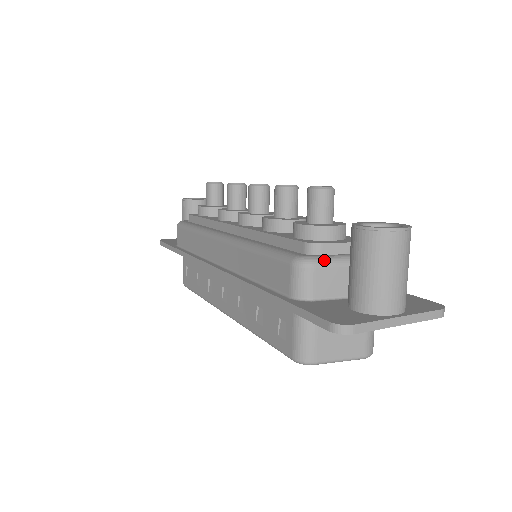
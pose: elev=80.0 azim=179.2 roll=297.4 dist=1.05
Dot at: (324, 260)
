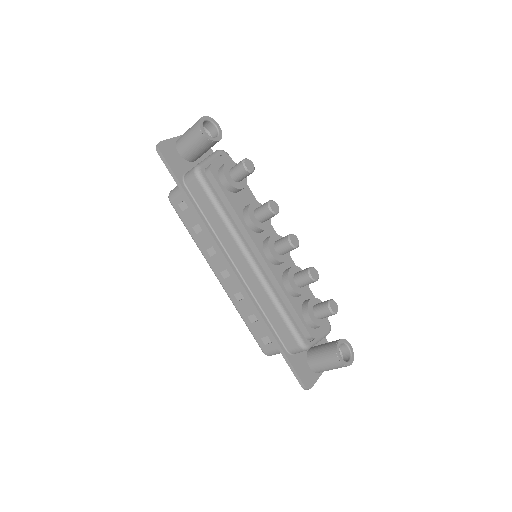
Dot at: occluded
